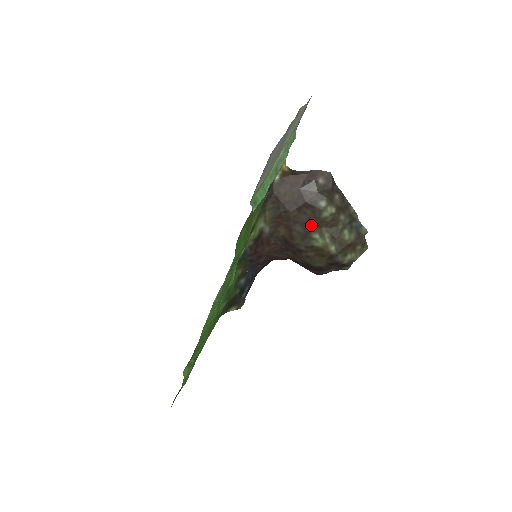
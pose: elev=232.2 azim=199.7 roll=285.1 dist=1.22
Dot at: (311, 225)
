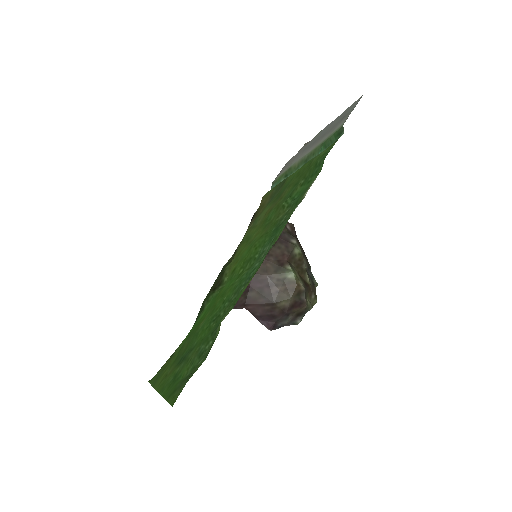
Dot at: (284, 258)
